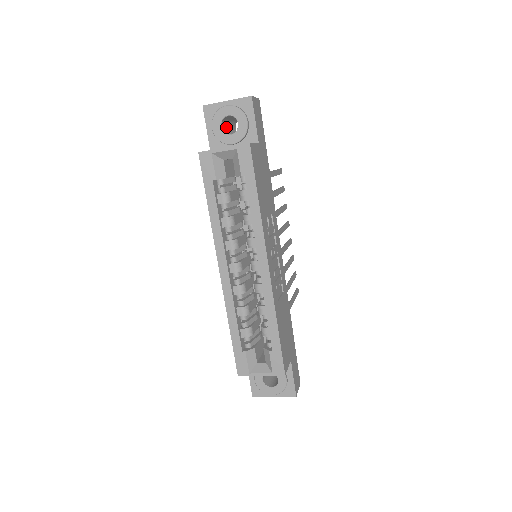
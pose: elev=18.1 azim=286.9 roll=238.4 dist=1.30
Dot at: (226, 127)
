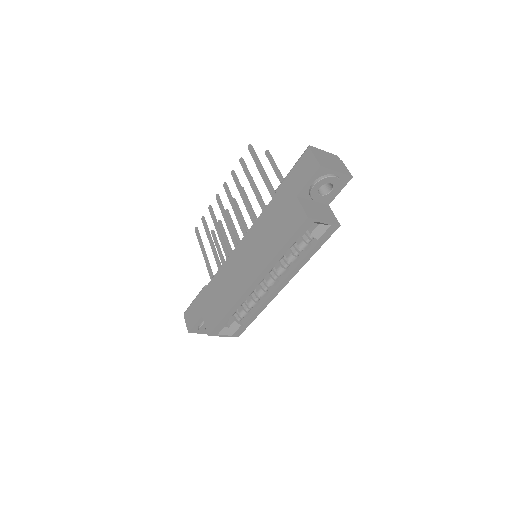
Dot at: occluded
